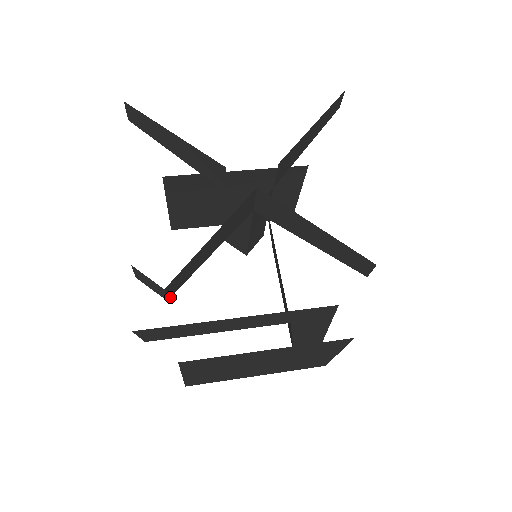
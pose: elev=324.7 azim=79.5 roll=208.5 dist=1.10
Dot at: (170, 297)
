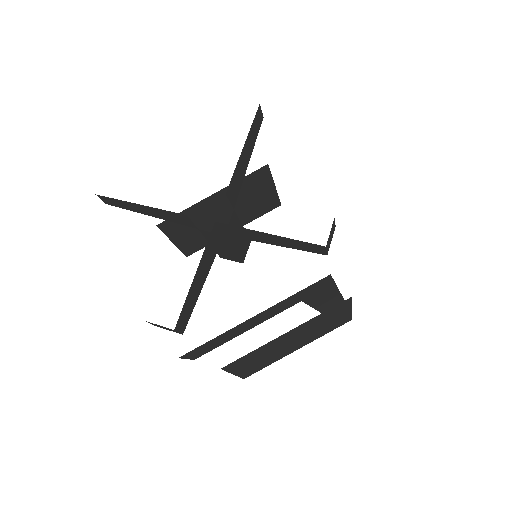
Dot at: occluded
